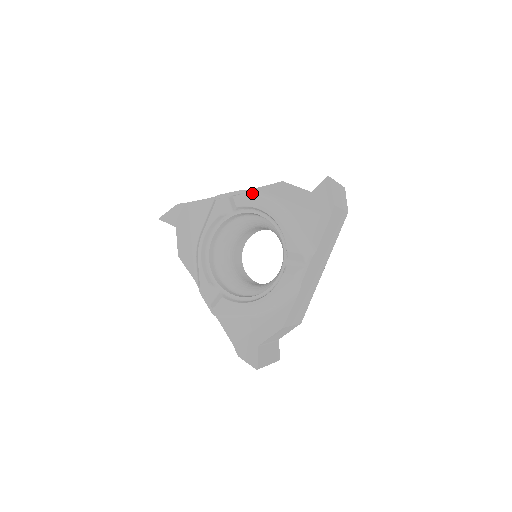
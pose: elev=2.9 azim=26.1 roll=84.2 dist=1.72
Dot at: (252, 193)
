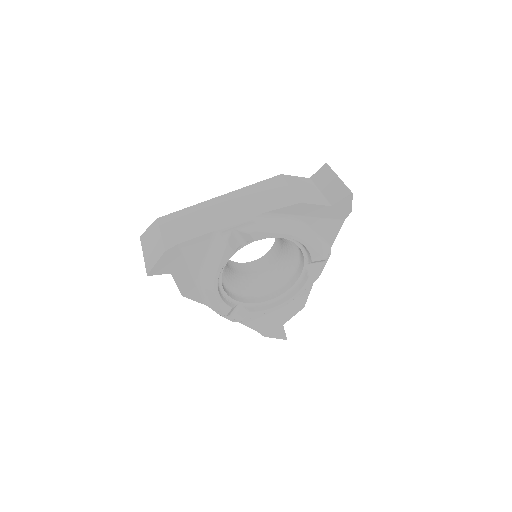
Dot at: (264, 219)
